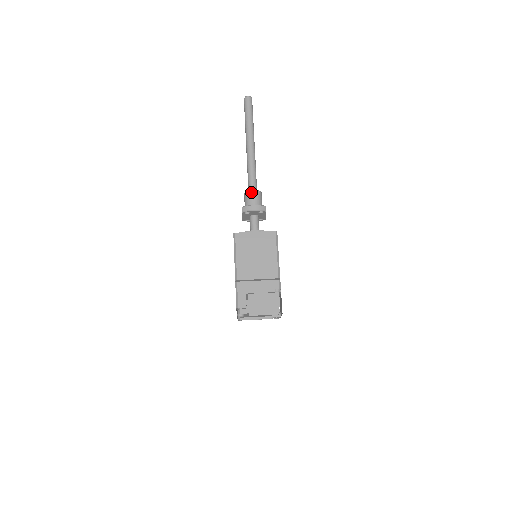
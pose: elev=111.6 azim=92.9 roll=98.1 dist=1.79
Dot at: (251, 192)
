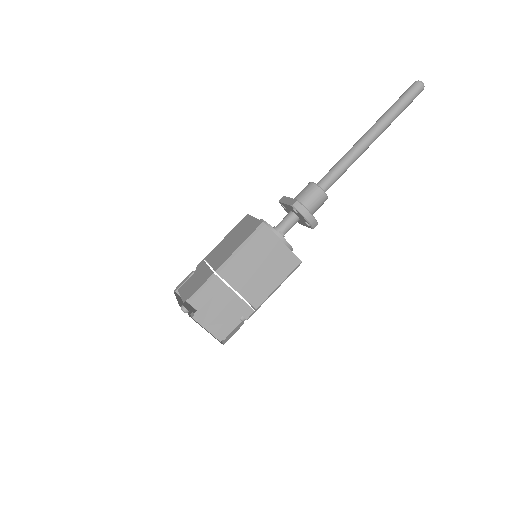
Dot at: (320, 192)
